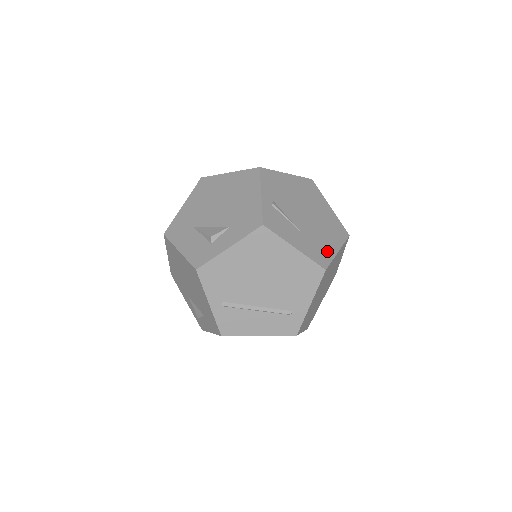
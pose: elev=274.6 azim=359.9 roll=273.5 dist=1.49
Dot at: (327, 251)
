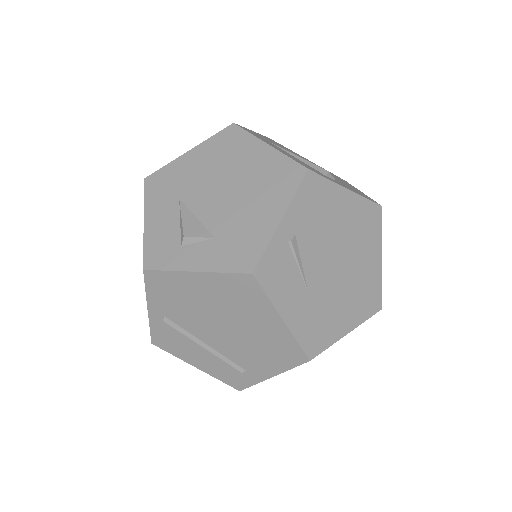
Dot at: (331, 331)
